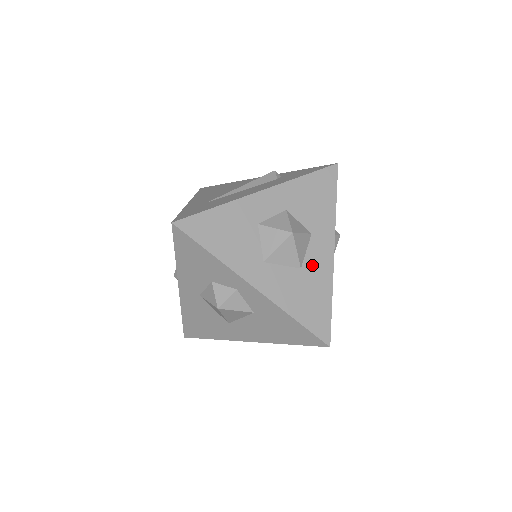
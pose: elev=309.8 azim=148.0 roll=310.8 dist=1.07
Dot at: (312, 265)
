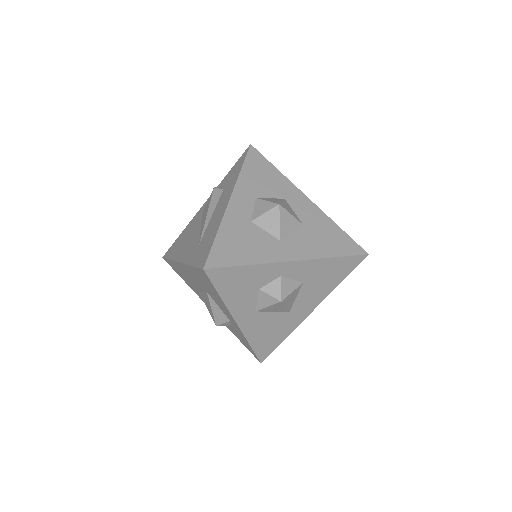
Dot at: (306, 217)
